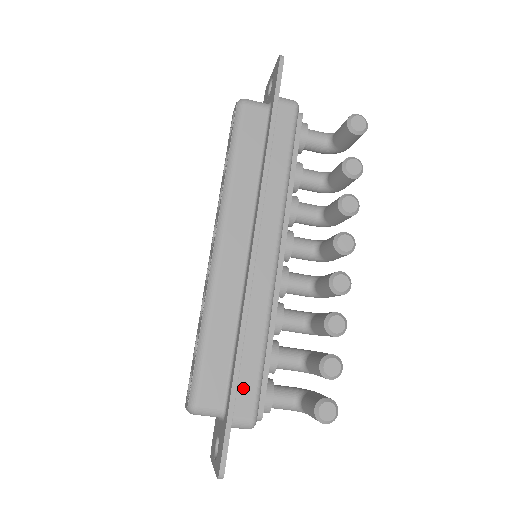
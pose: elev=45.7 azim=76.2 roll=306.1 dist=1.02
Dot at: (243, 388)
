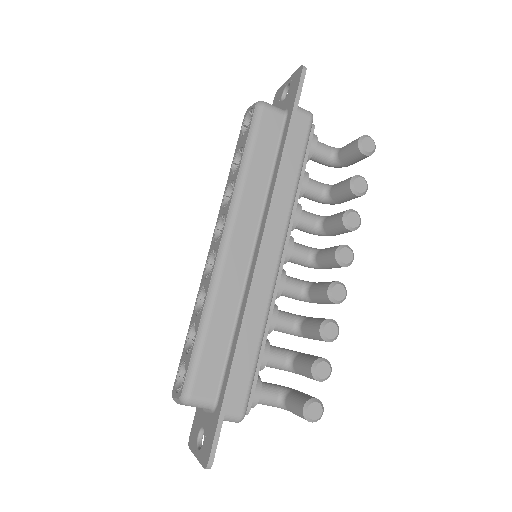
Dot at: (237, 383)
